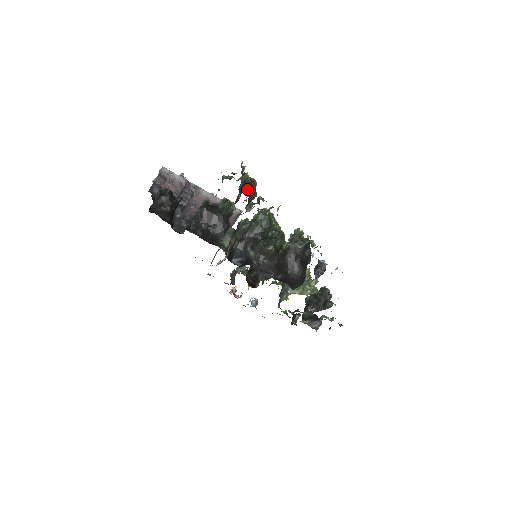
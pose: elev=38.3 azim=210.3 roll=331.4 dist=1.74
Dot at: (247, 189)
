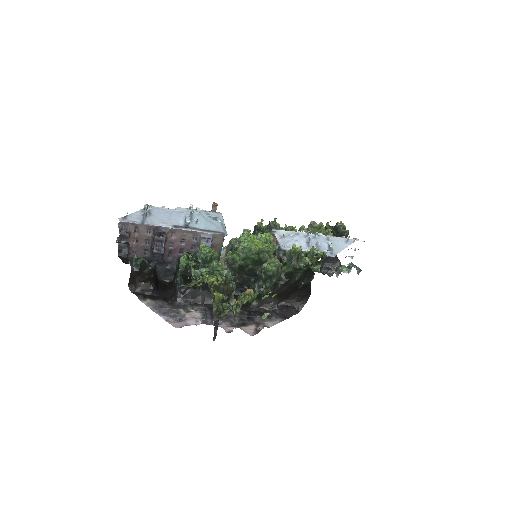
Dot at: occluded
